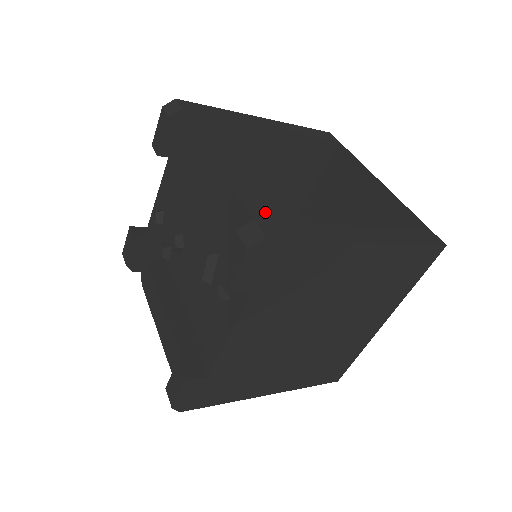
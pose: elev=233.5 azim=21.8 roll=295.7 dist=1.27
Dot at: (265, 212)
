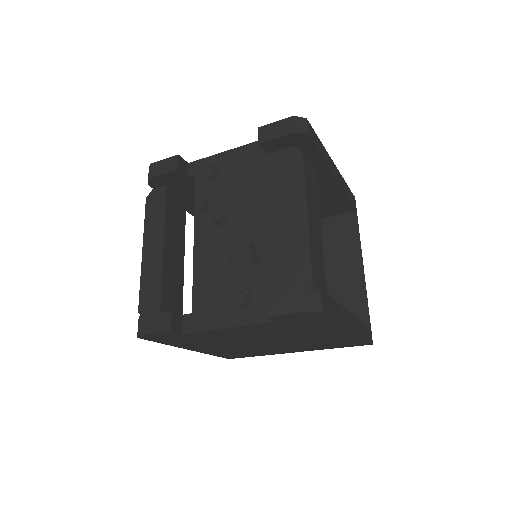
Dot at: (318, 274)
